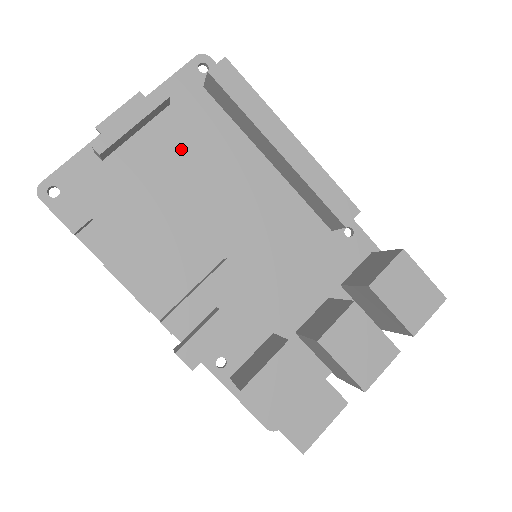
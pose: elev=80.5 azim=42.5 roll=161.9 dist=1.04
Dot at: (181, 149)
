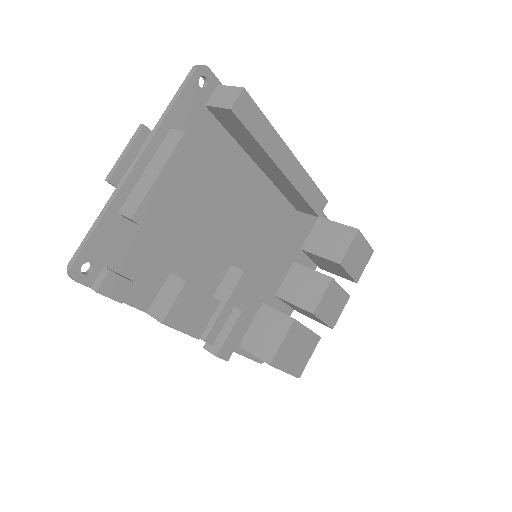
Dot at: (192, 180)
